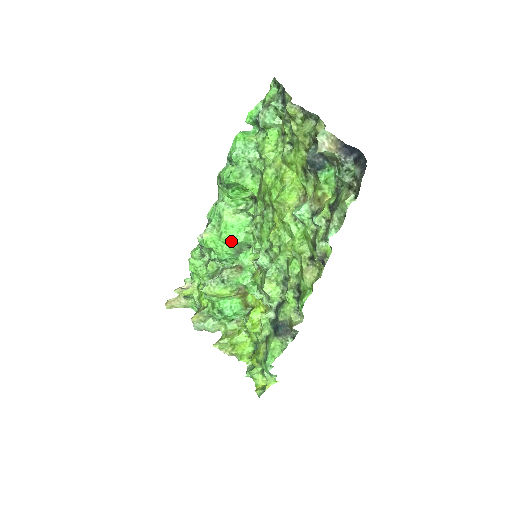
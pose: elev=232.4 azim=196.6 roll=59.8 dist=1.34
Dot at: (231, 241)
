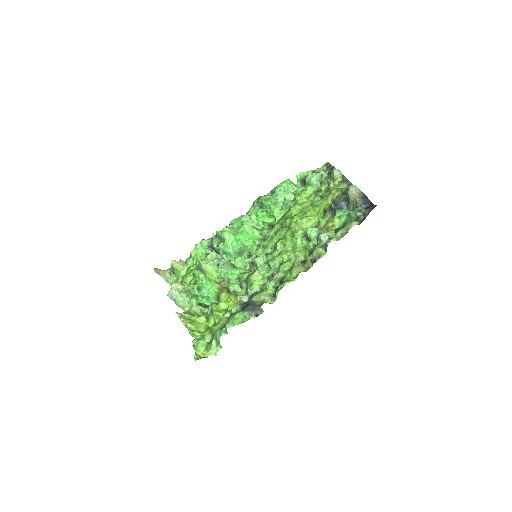
Dot at: (242, 241)
